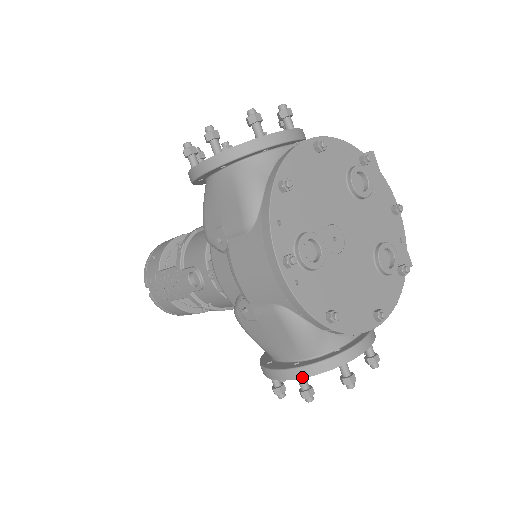
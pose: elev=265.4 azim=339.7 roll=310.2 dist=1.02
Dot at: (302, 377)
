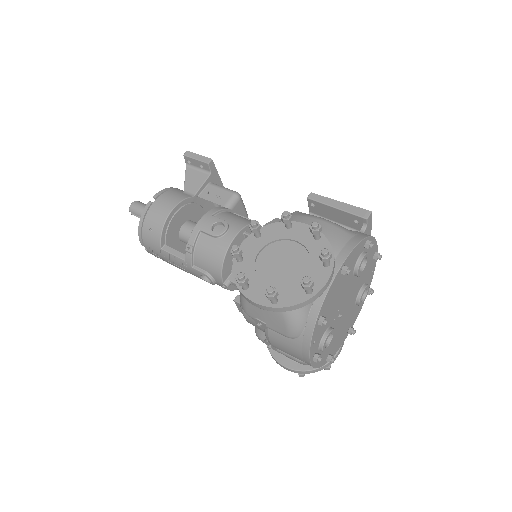
Dot at: occluded
